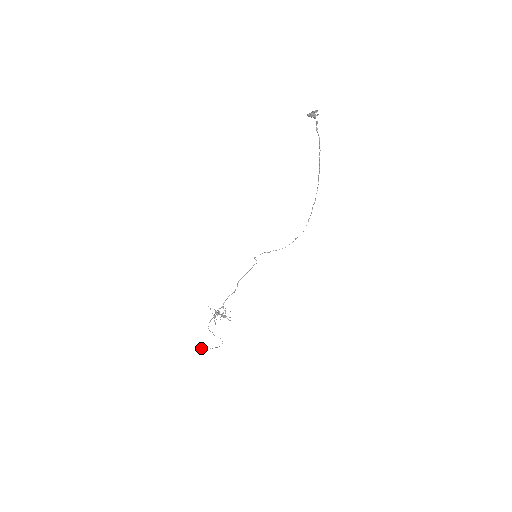
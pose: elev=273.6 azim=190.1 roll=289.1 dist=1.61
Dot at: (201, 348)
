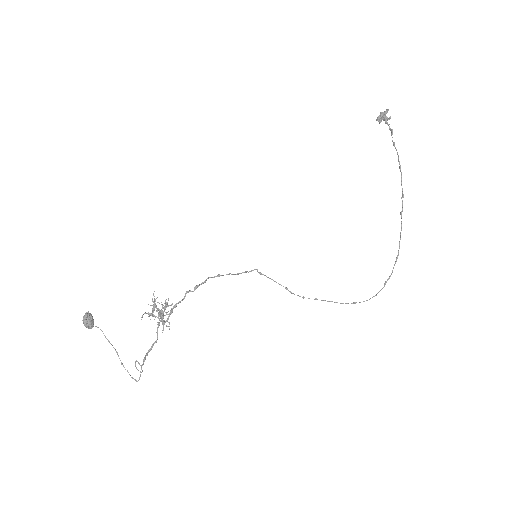
Dot at: (87, 315)
